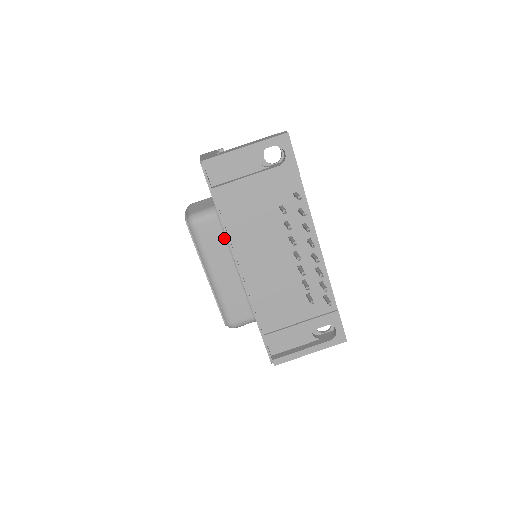
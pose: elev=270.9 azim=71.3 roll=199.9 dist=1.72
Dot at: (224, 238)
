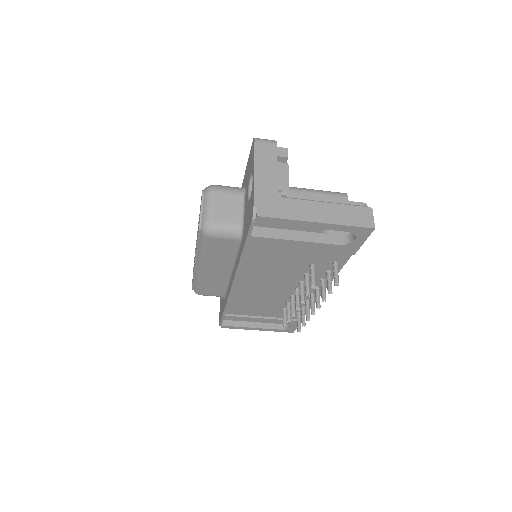
Dot at: (234, 253)
